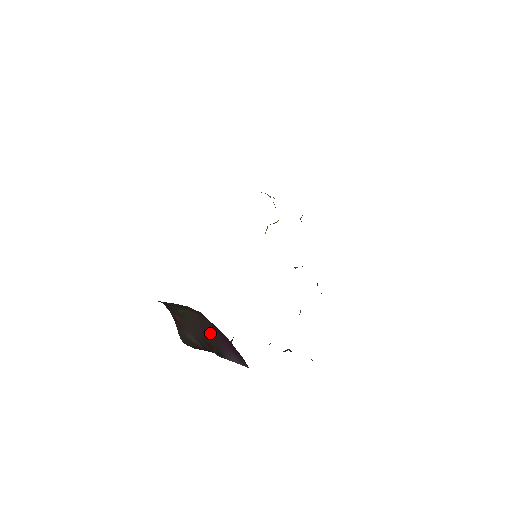
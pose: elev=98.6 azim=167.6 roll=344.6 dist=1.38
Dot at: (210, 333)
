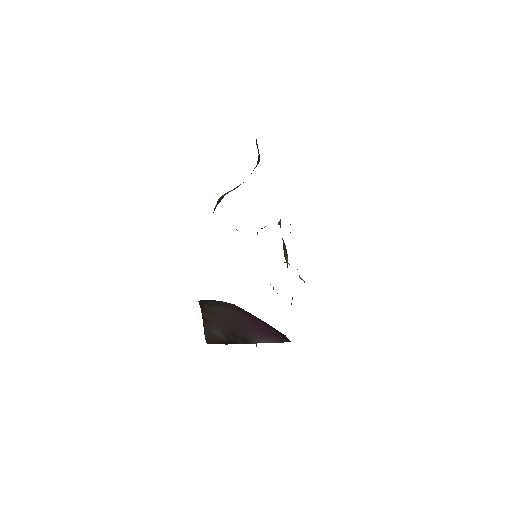
Dot at: (239, 323)
